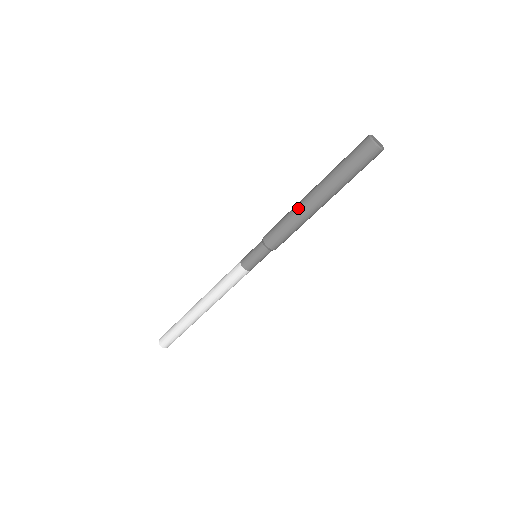
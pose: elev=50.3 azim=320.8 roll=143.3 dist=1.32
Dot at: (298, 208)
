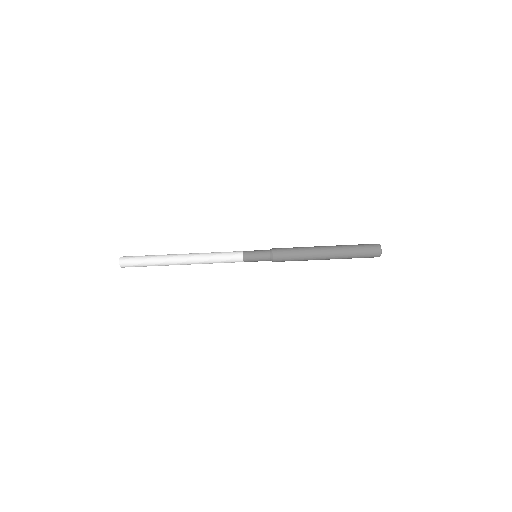
Dot at: occluded
